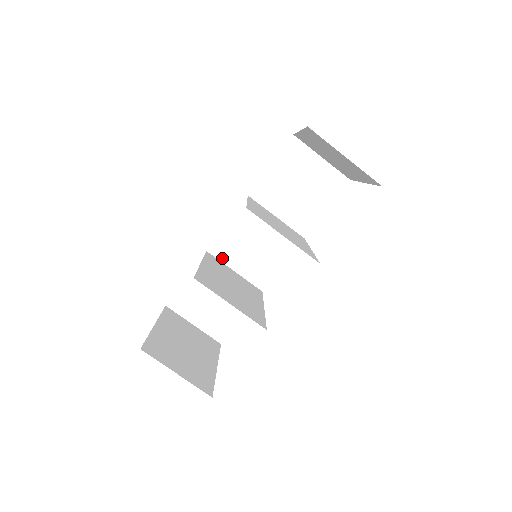
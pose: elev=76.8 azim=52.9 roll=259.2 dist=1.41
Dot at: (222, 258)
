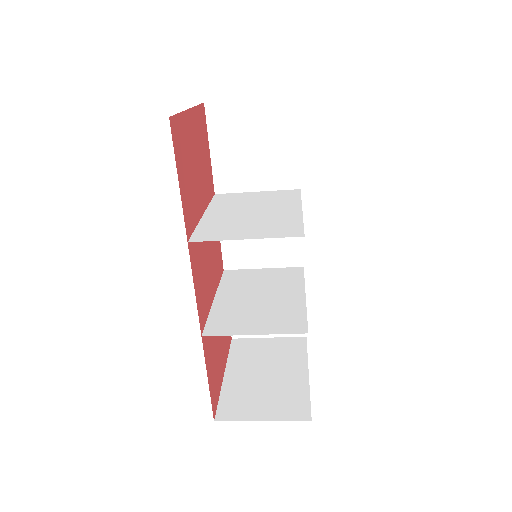
Dot at: (242, 266)
